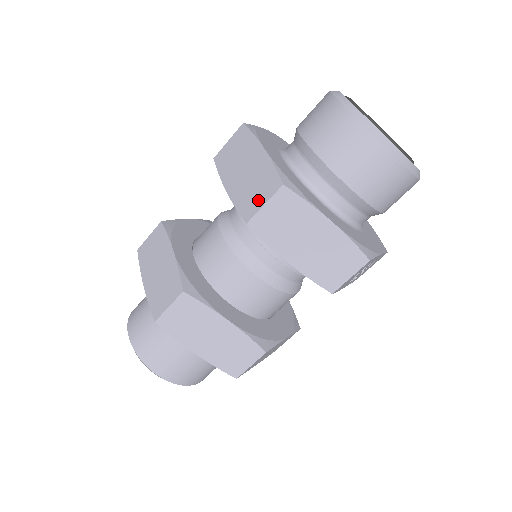
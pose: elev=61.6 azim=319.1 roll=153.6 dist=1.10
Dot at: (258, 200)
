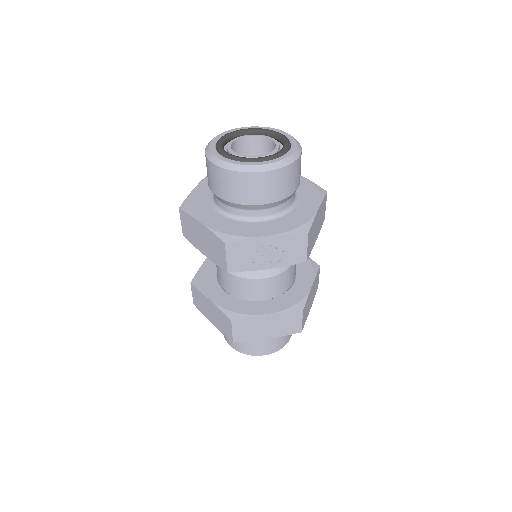
Dot at: occluded
